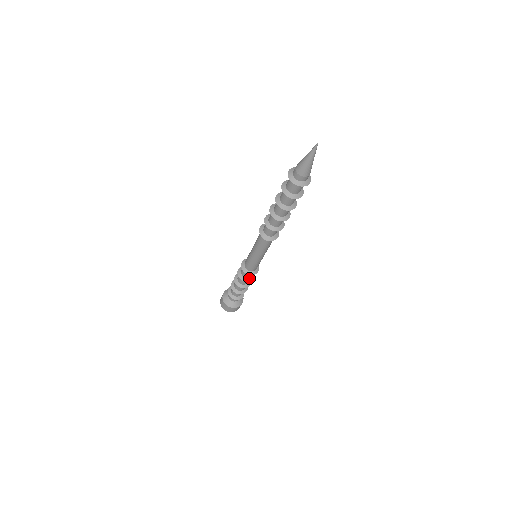
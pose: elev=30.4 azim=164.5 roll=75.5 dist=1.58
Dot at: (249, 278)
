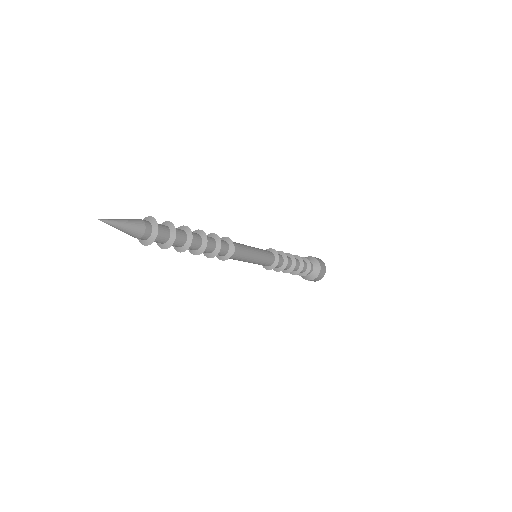
Dot at: (280, 267)
